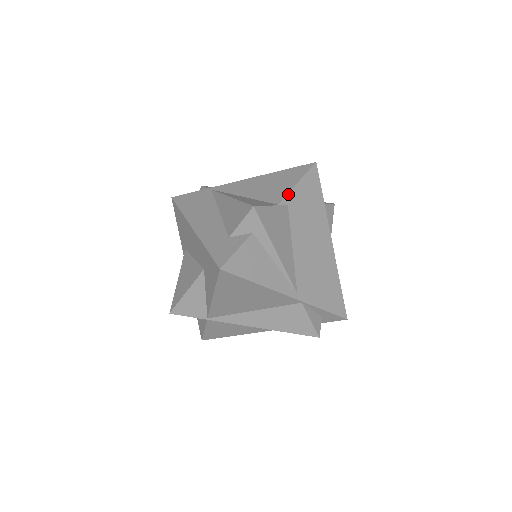
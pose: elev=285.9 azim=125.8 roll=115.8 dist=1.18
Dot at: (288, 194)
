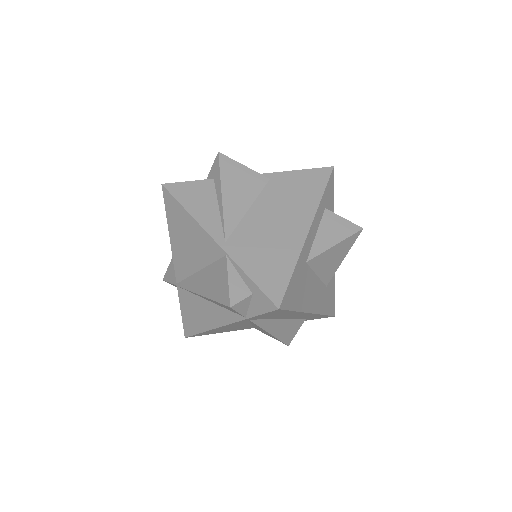
Dot at: (277, 173)
